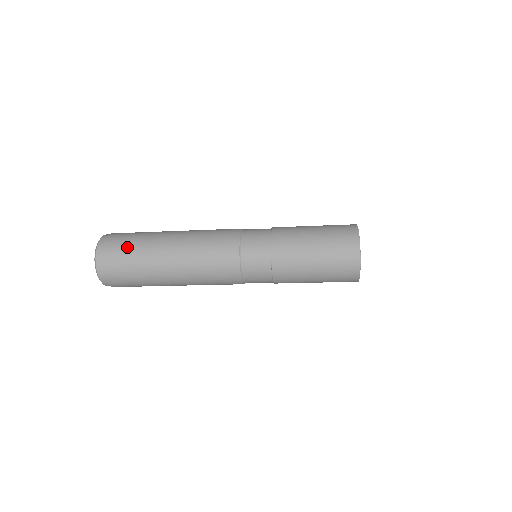
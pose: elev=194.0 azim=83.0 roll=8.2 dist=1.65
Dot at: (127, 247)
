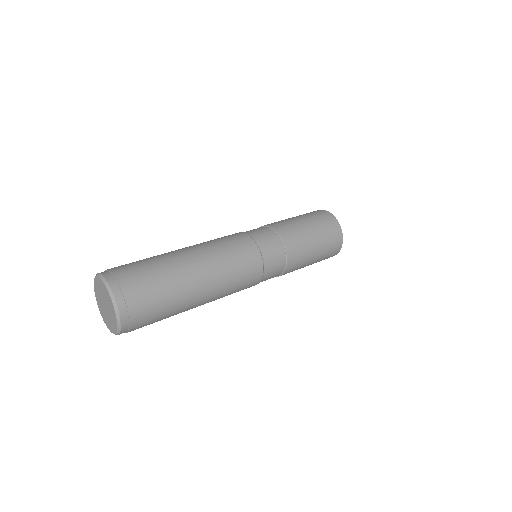
Dot at: (158, 315)
